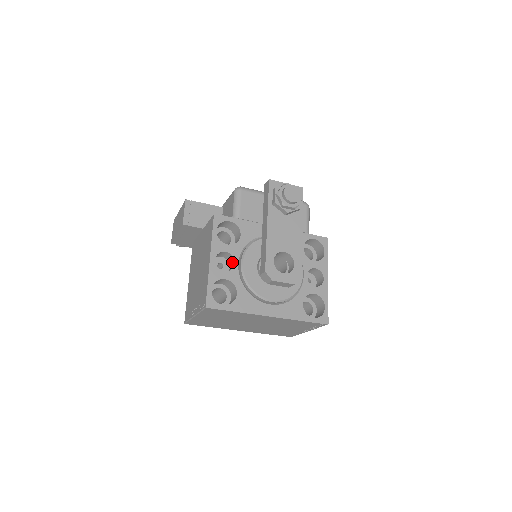
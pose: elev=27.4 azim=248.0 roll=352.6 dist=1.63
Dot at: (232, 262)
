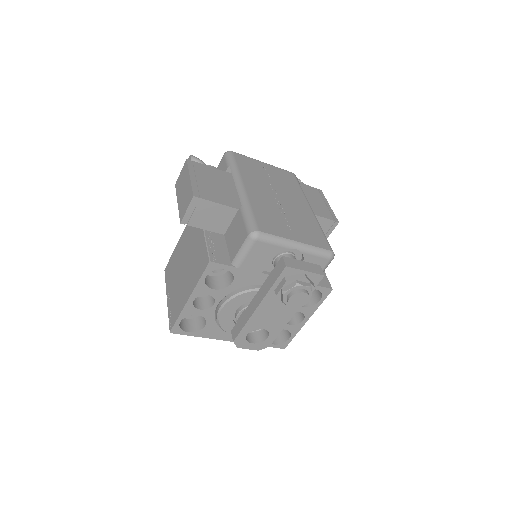
Dot at: occluded
